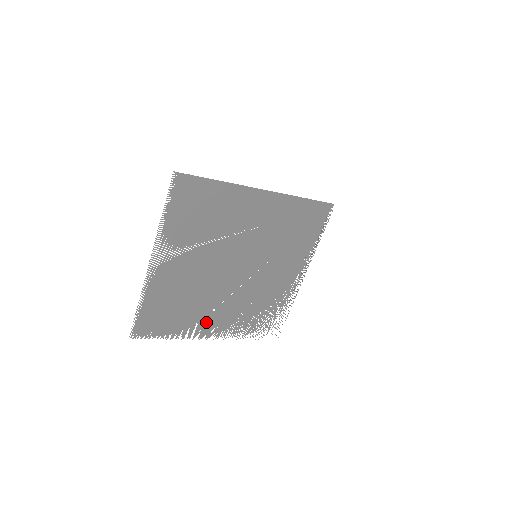
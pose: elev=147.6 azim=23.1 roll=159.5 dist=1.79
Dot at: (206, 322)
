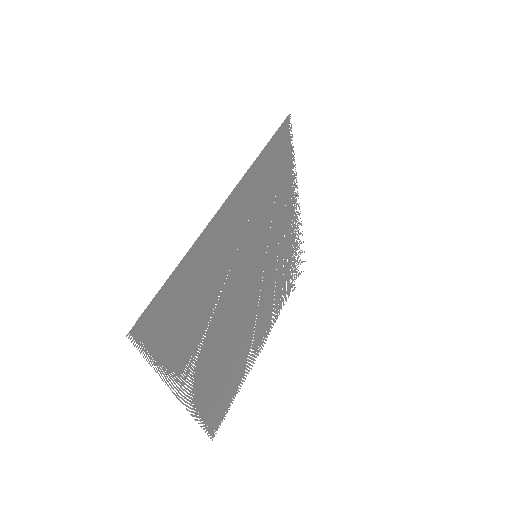
Dot at: (254, 345)
